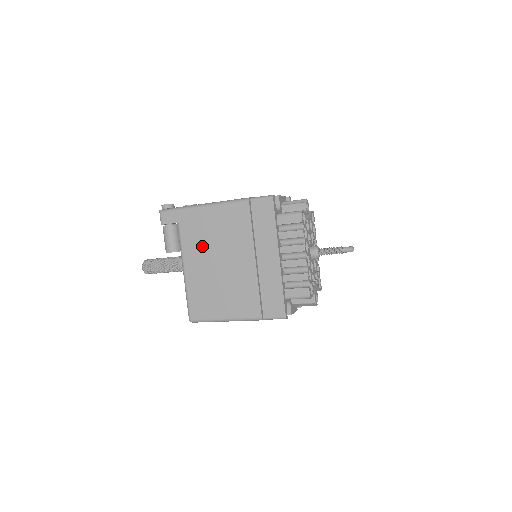
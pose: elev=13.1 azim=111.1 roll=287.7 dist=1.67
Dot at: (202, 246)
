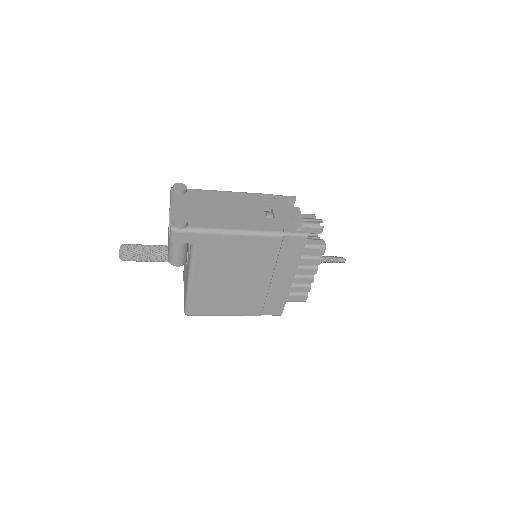
Dot at: (218, 265)
